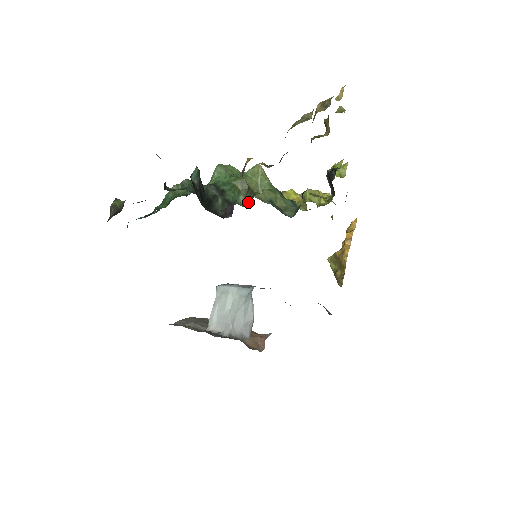
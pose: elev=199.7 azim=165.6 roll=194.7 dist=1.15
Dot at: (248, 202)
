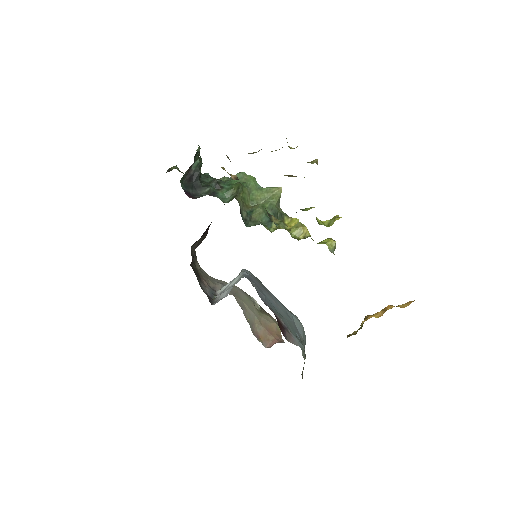
Dot at: occluded
